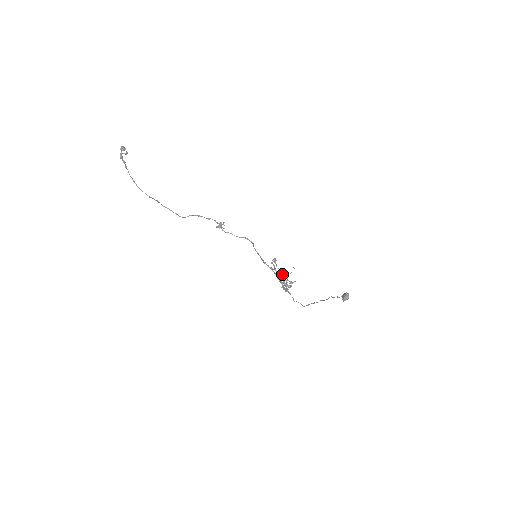
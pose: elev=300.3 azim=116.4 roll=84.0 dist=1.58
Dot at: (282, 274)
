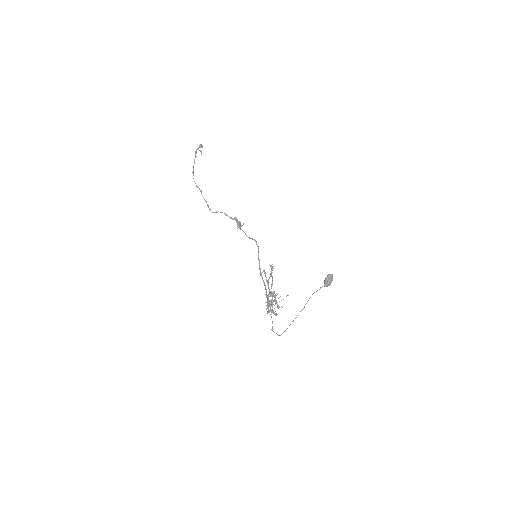
Dot at: occluded
